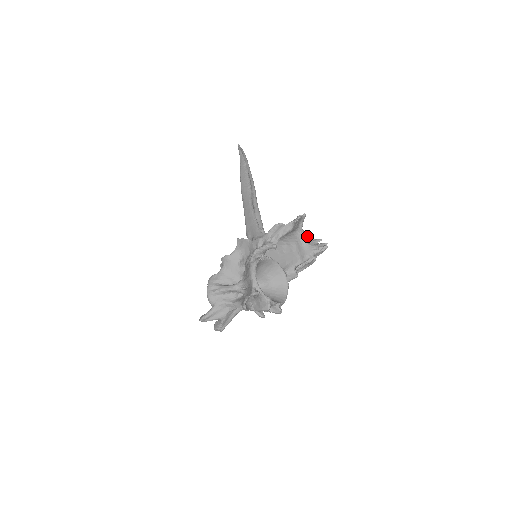
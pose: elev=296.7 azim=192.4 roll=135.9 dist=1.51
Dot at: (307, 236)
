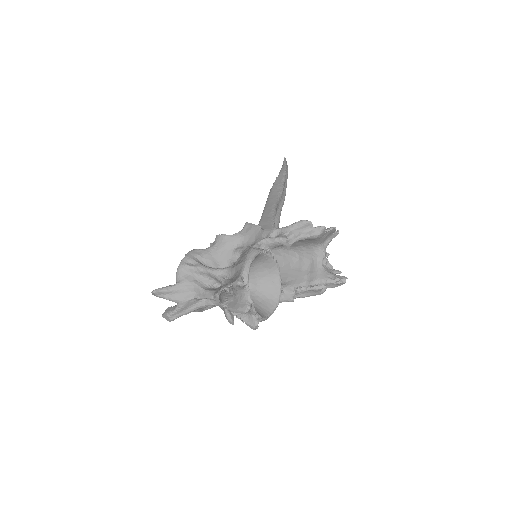
Dot at: (327, 260)
